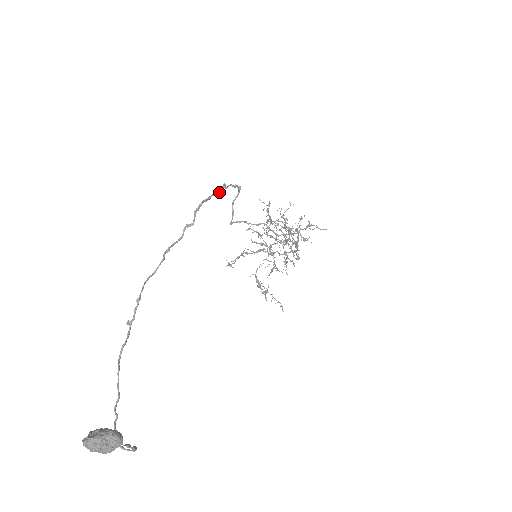
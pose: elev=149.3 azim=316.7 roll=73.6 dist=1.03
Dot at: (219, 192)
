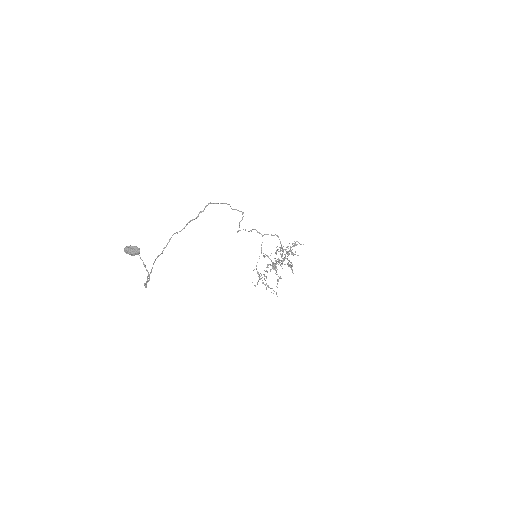
Dot at: occluded
